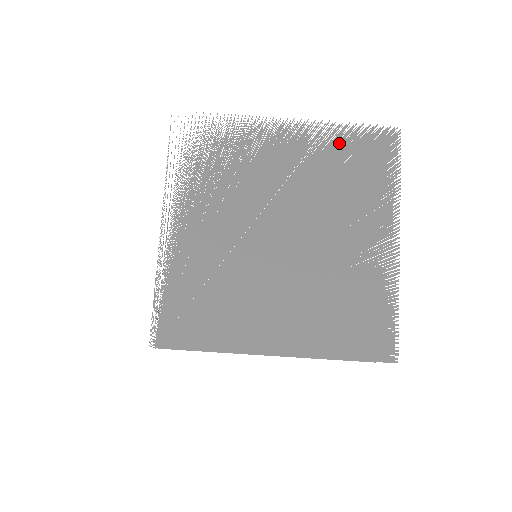
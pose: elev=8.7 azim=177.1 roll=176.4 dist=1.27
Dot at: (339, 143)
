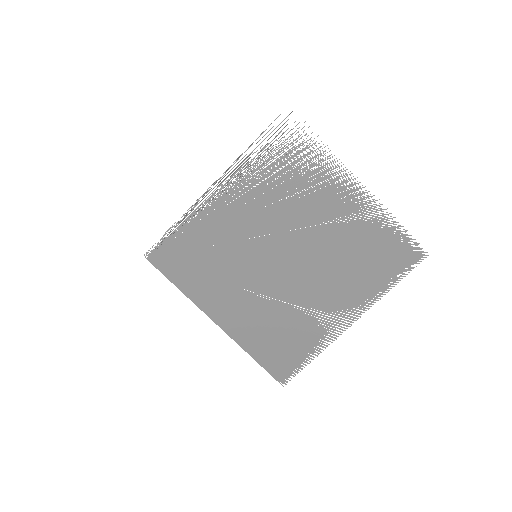
Dot at: (378, 229)
